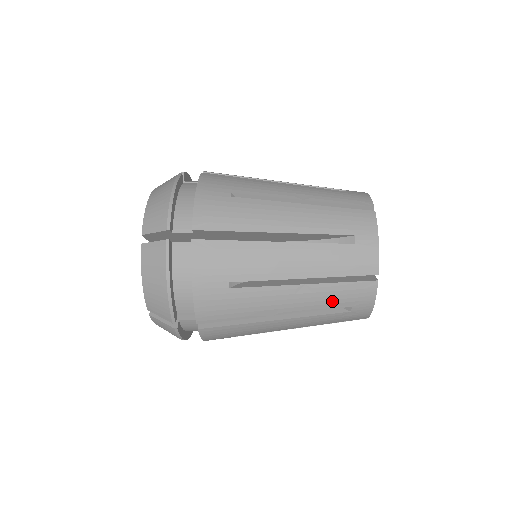
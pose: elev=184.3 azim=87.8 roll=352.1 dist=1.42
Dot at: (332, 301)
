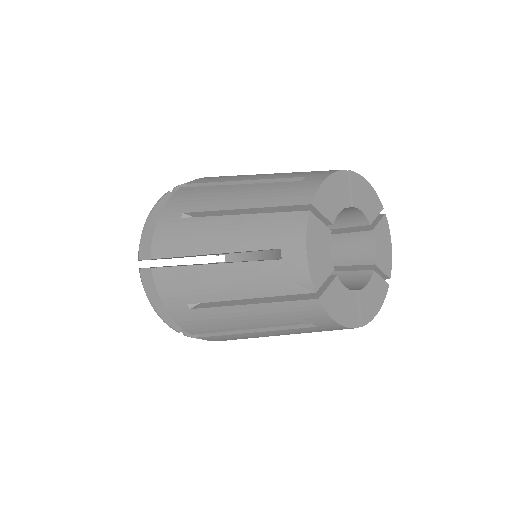
Dot at: (260, 237)
